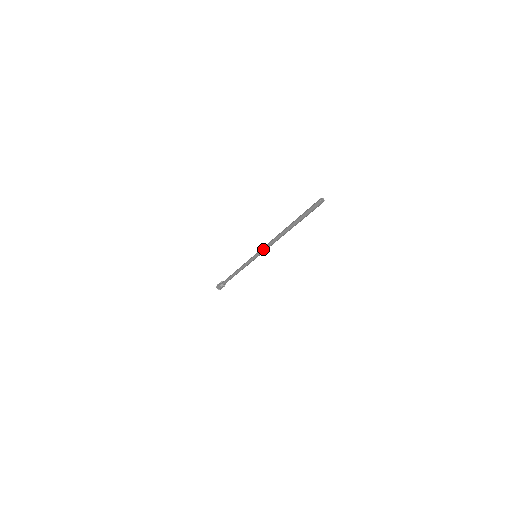
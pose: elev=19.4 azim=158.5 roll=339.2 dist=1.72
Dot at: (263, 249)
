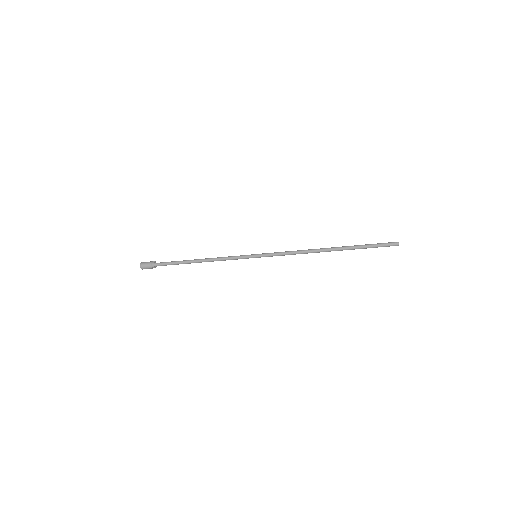
Dot at: (279, 253)
